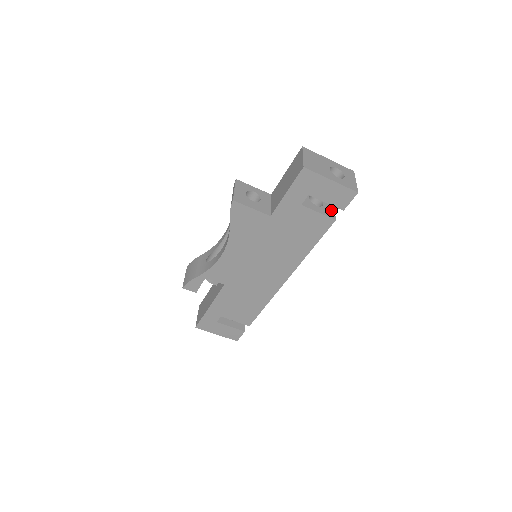
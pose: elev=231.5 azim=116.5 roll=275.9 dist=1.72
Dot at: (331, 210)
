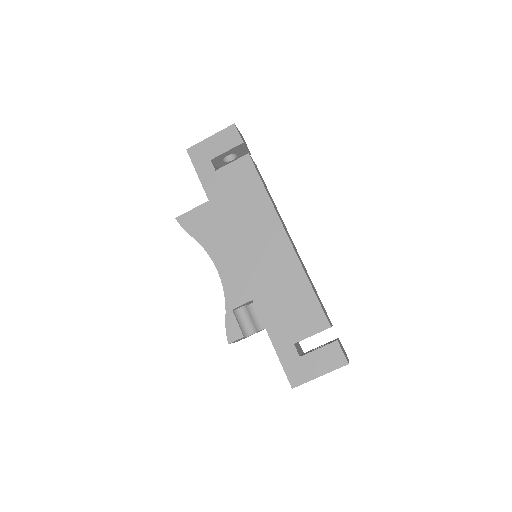
Dot at: occluded
